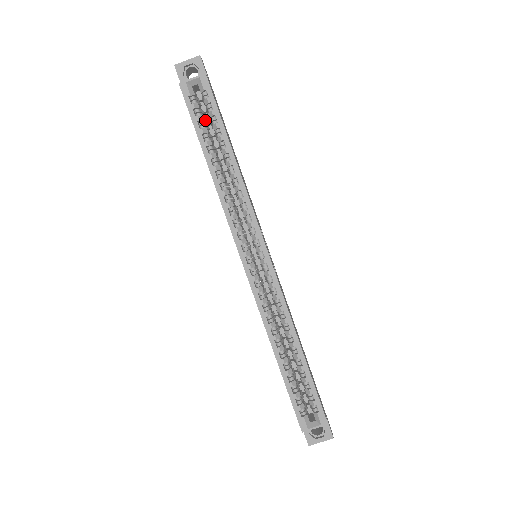
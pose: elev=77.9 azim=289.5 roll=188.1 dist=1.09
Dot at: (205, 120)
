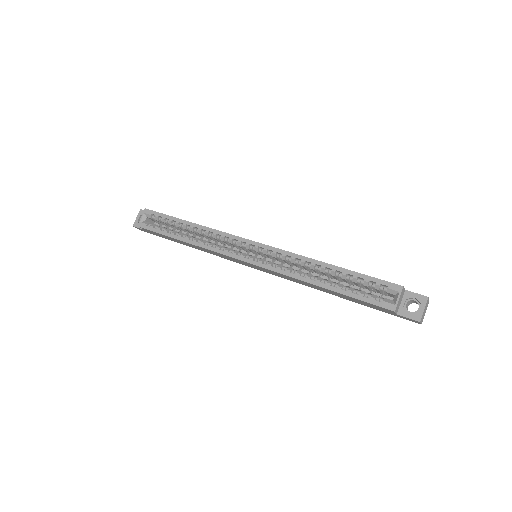
Dot at: occluded
